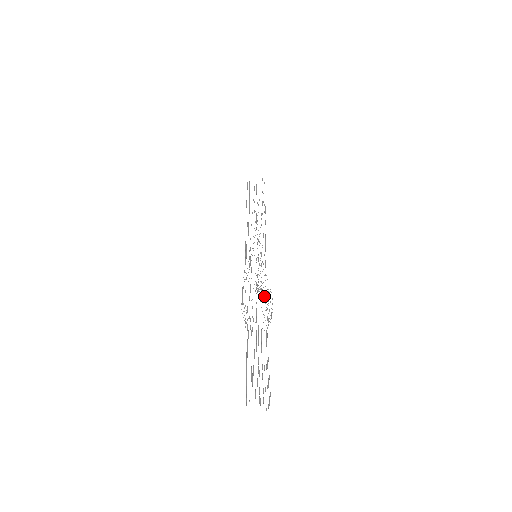
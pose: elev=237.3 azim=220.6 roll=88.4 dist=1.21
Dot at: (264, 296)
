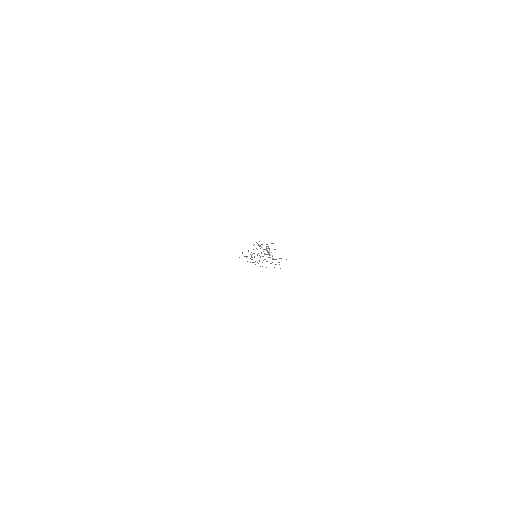
Dot at: occluded
